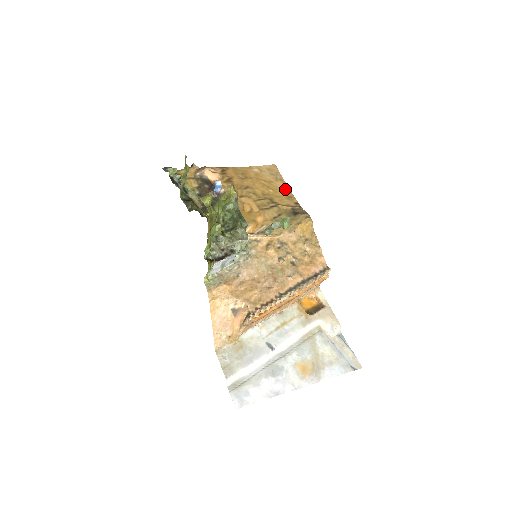
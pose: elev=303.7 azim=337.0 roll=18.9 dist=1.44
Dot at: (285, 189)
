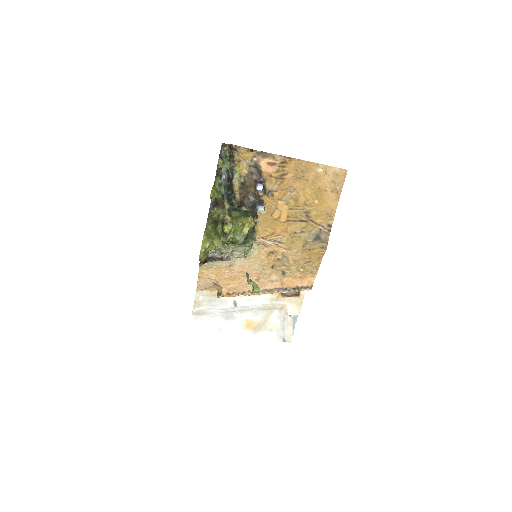
Dot at: (333, 204)
